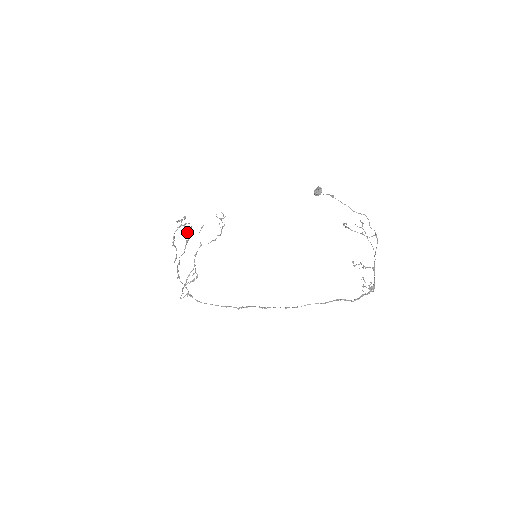
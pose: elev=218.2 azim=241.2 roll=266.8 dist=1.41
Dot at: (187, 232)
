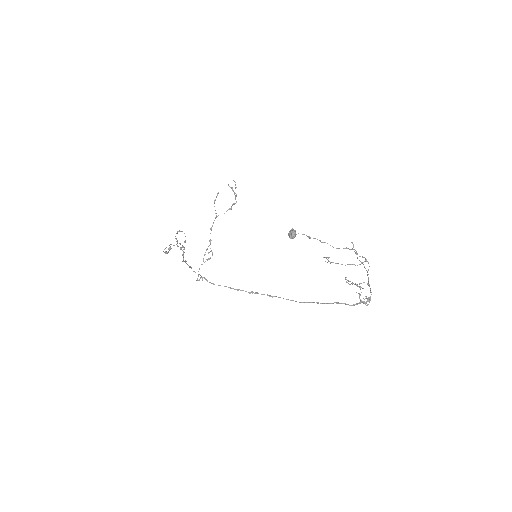
Dot at: (181, 248)
